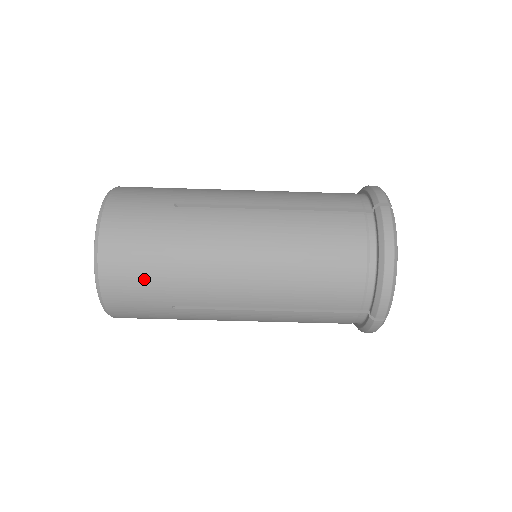
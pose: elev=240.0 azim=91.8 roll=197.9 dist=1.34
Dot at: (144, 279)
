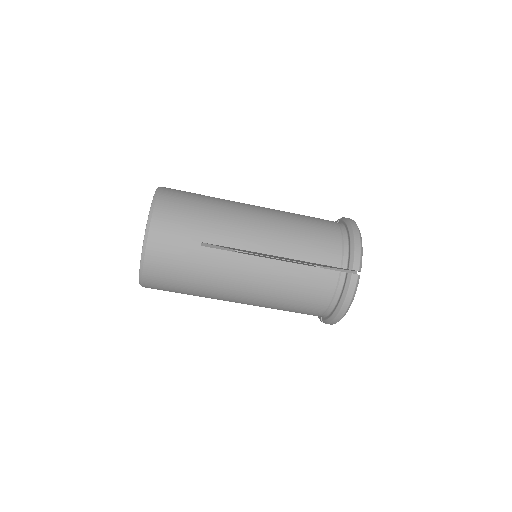
Dot at: (174, 288)
